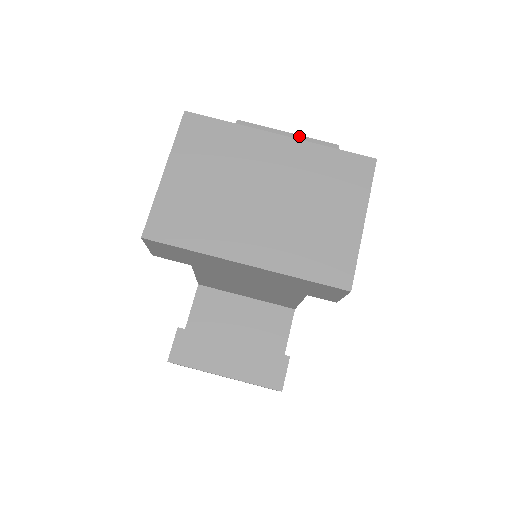
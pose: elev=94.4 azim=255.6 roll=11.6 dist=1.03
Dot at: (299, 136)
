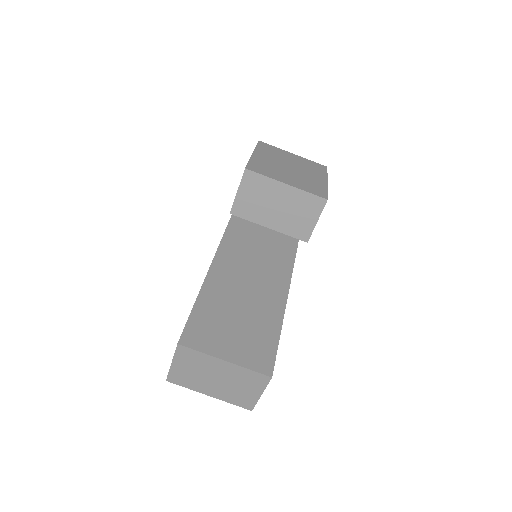
Dot at: (295, 189)
